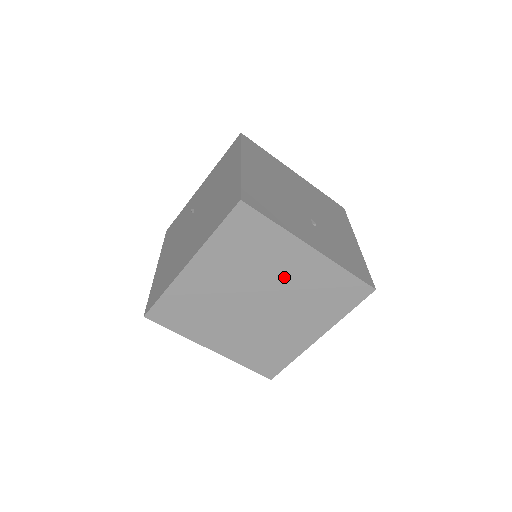
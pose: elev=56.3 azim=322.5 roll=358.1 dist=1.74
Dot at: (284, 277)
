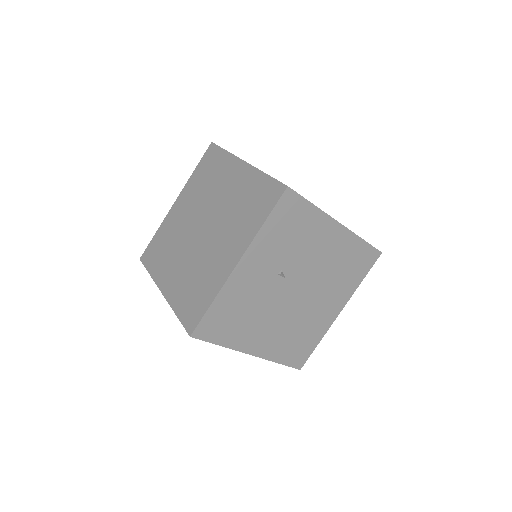
Dot at: (223, 196)
